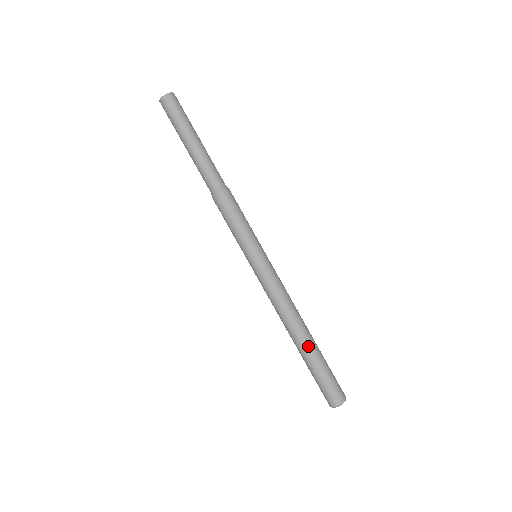
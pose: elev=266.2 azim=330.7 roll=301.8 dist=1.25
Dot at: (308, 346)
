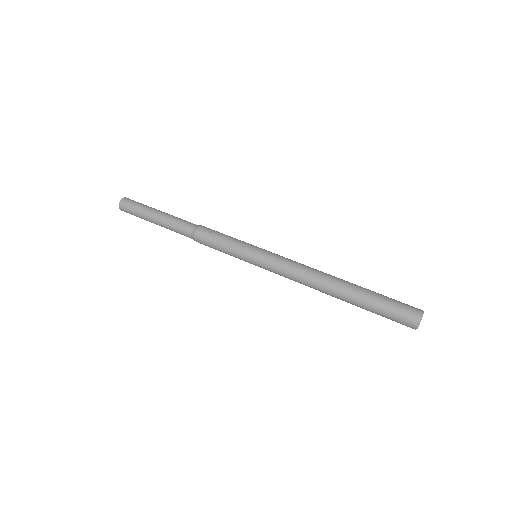
Dot at: (353, 284)
